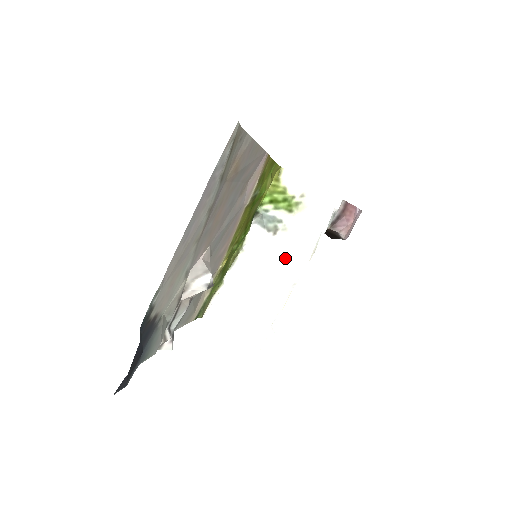
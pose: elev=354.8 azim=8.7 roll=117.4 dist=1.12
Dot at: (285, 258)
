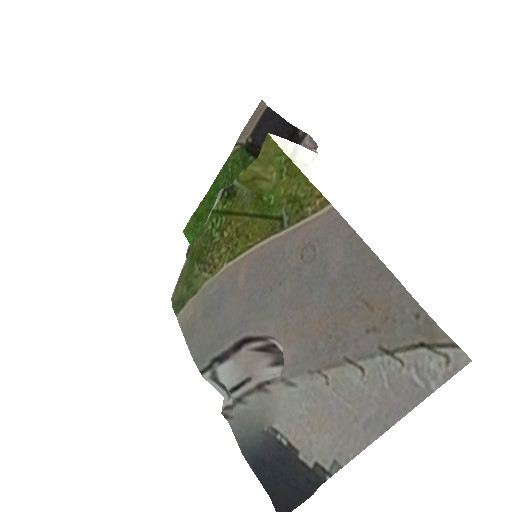
Dot at: occluded
